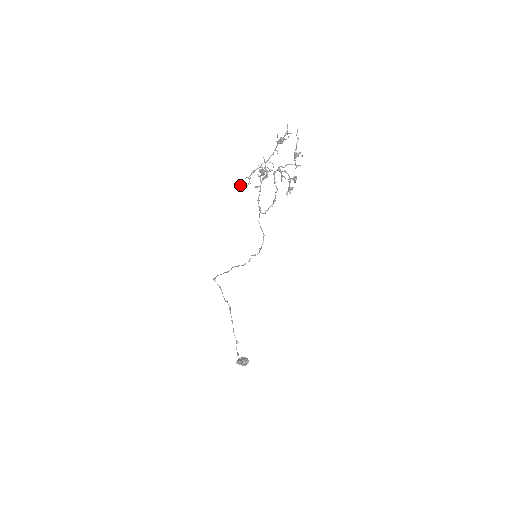
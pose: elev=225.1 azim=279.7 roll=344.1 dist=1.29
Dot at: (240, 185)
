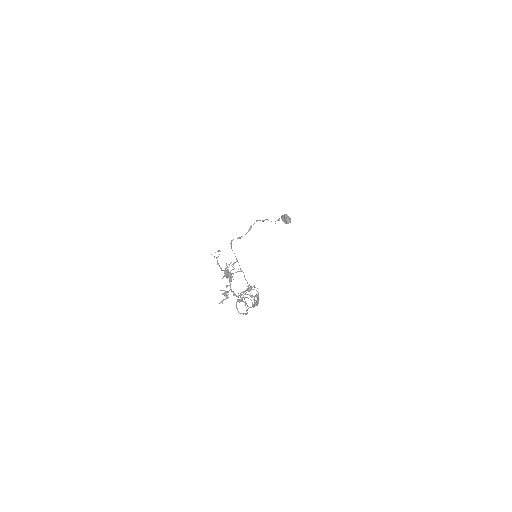
Dot at: occluded
